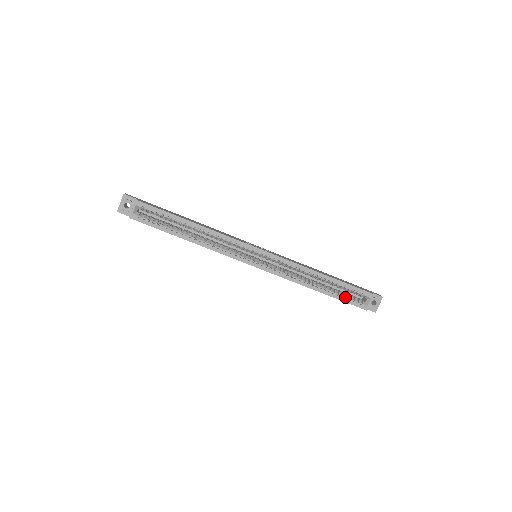
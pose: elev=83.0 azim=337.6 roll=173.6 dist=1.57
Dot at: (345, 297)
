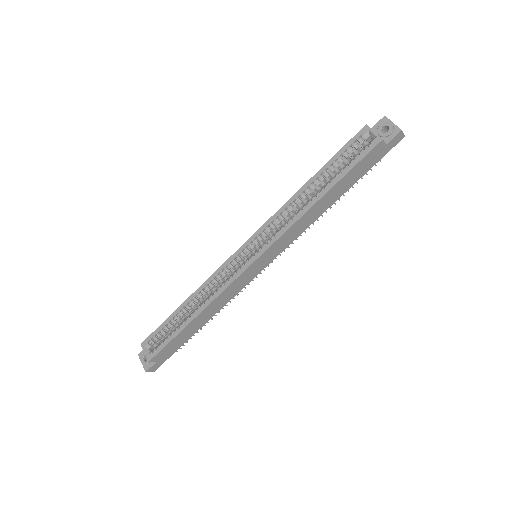
Dot at: (349, 164)
